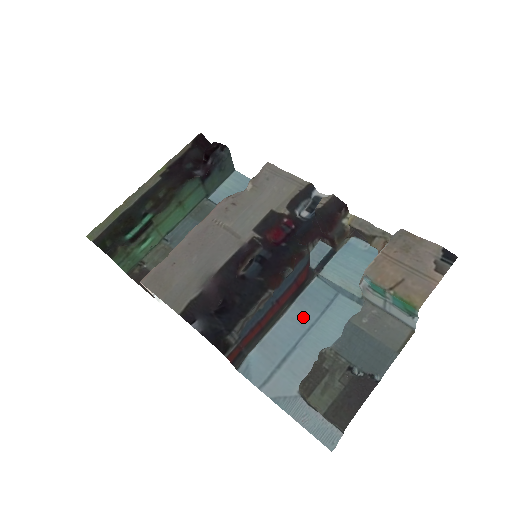
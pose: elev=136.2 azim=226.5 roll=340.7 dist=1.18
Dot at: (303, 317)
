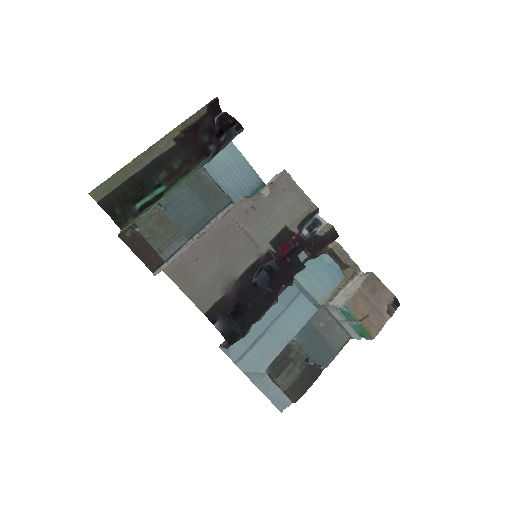
Dot at: (274, 308)
